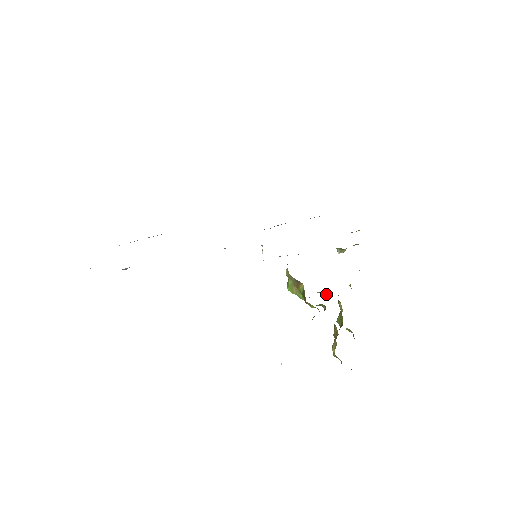
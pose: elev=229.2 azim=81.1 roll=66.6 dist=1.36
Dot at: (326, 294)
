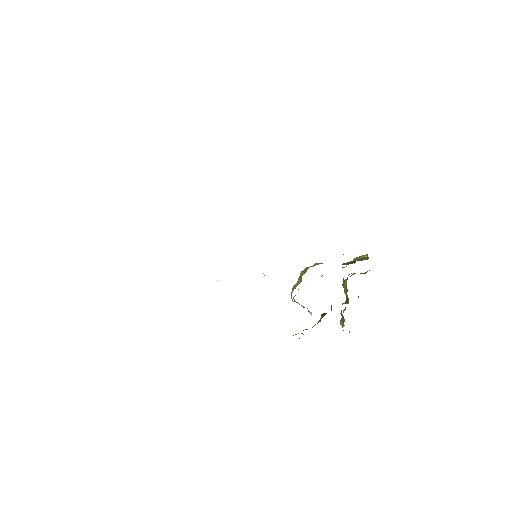
Dot at: occluded
